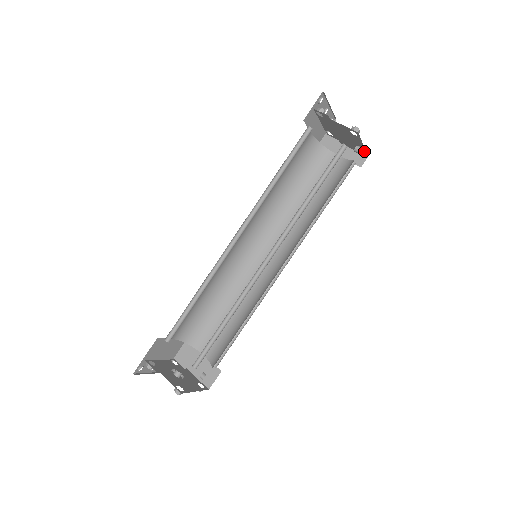
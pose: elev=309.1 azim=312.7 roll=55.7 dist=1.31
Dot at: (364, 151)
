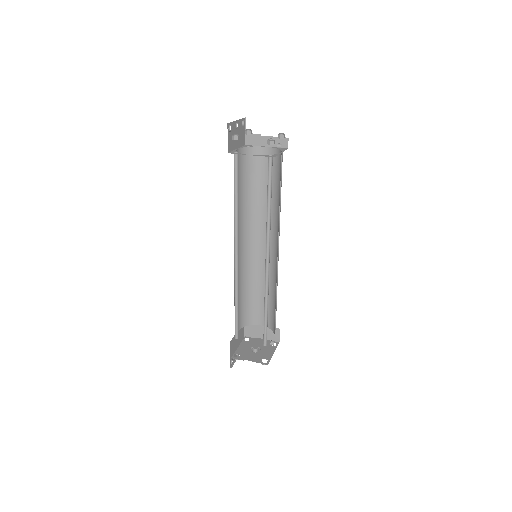
Dot at: occluded
